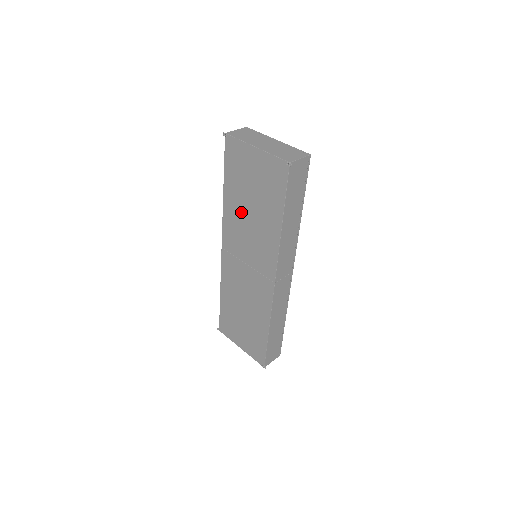
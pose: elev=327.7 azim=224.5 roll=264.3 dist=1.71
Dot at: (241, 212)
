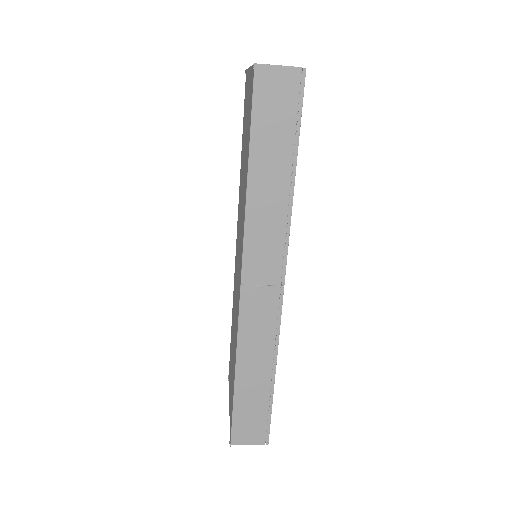
Dot at: occluded
